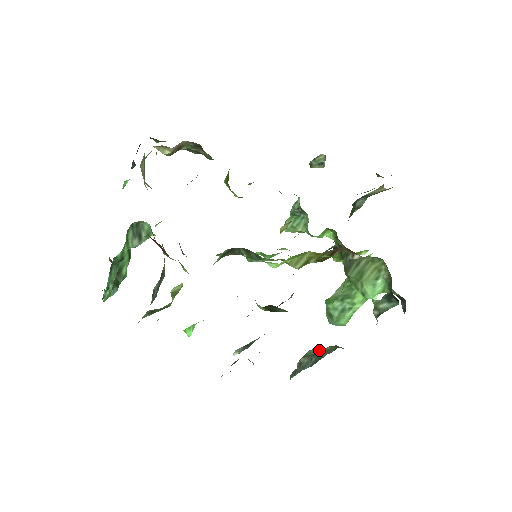
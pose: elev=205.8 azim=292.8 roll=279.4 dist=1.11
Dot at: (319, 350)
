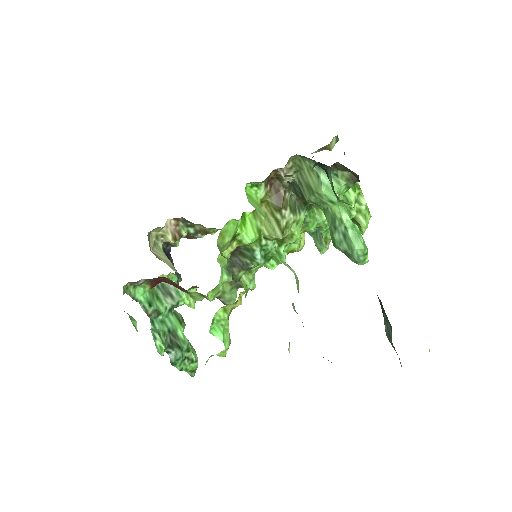
Dot at: occluded
